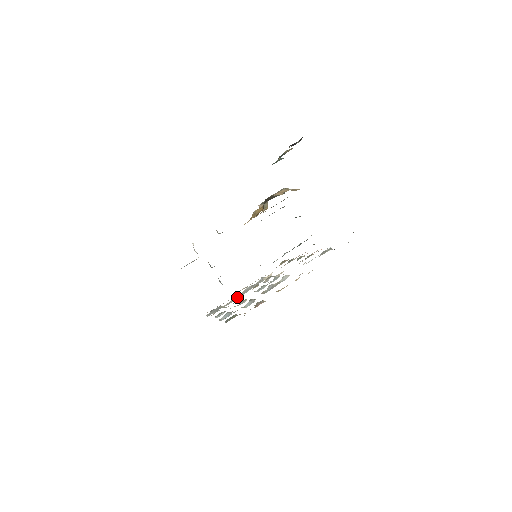
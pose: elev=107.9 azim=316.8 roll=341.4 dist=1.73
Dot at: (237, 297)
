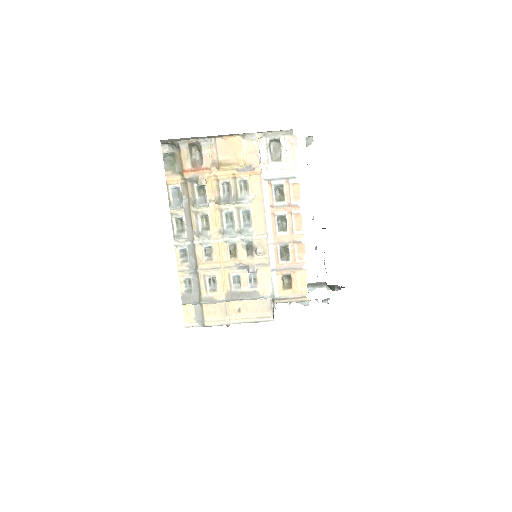
Dot at: (221, 295)
